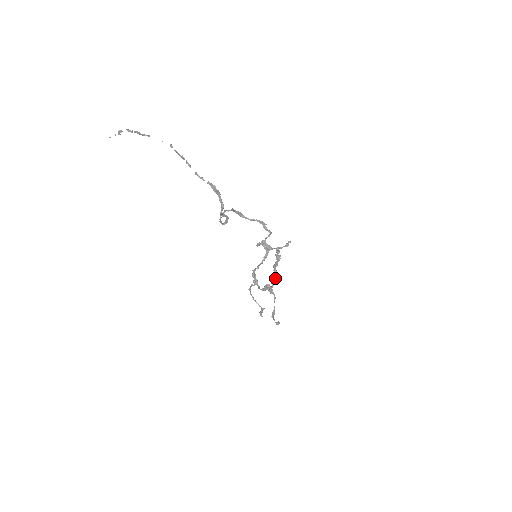
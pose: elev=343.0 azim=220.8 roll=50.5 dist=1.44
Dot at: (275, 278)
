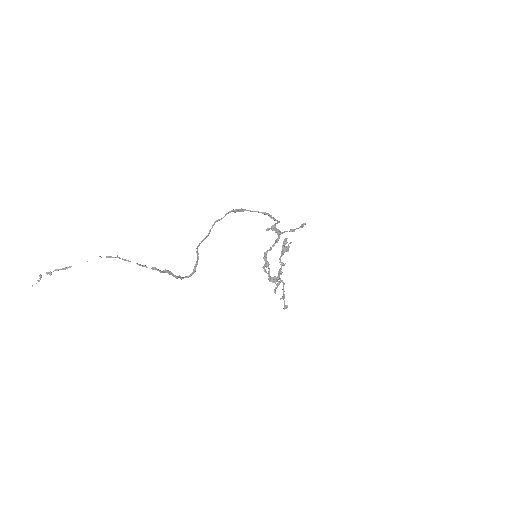
Dot at: (280, 270)
